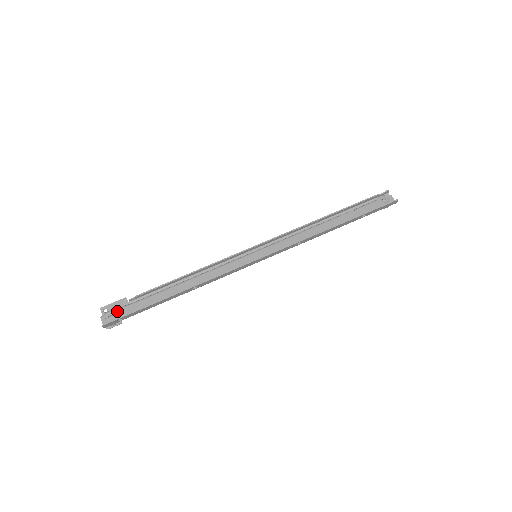
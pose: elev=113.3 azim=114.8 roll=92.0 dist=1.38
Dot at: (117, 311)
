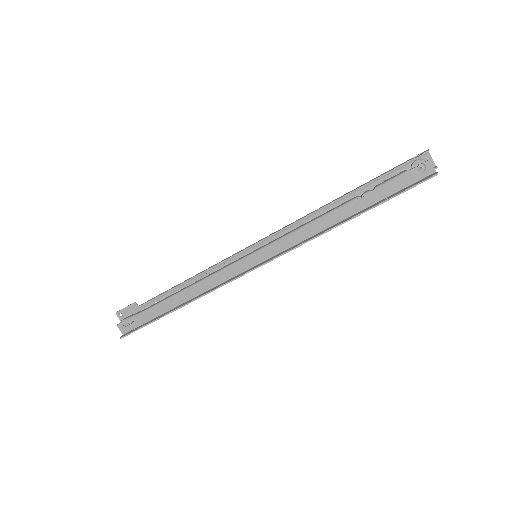
Dot at: (130, 321)
